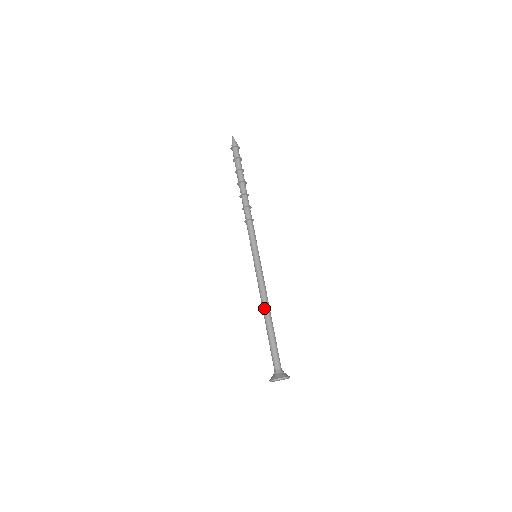
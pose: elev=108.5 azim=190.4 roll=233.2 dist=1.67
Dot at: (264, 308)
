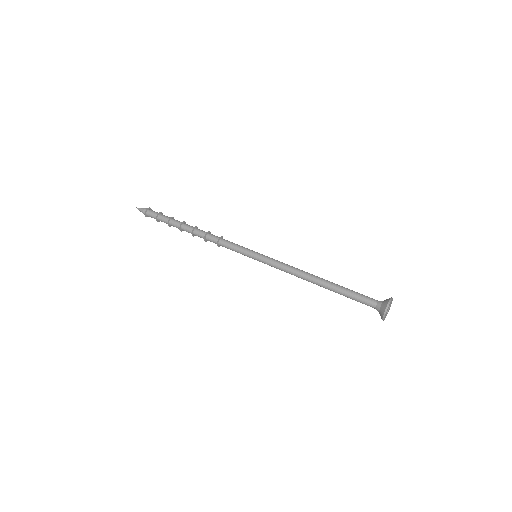
Dot at: (311, 275)
